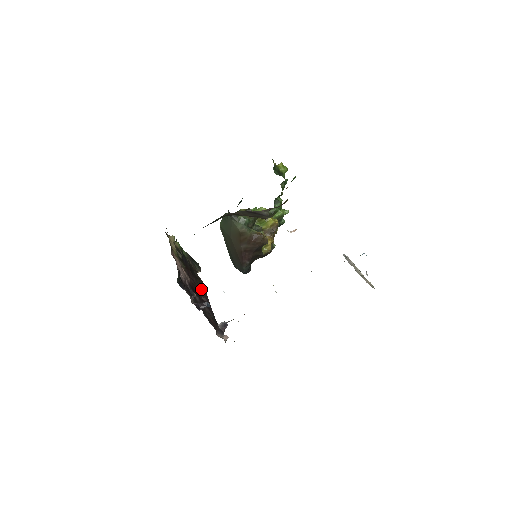
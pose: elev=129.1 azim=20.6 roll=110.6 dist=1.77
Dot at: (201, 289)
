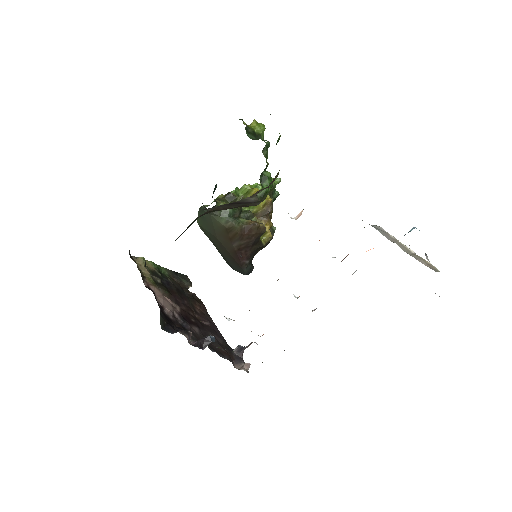
Dot at: (198, 310)
